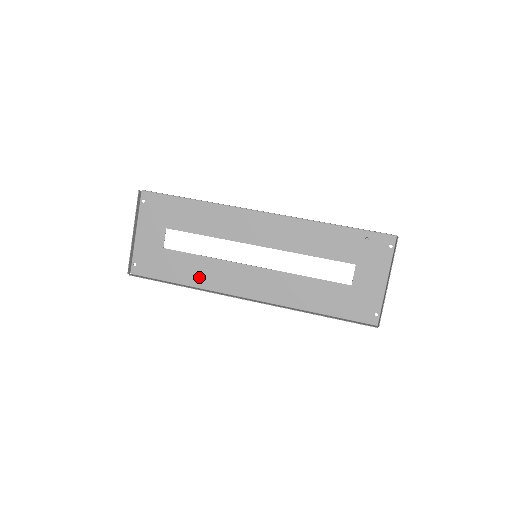
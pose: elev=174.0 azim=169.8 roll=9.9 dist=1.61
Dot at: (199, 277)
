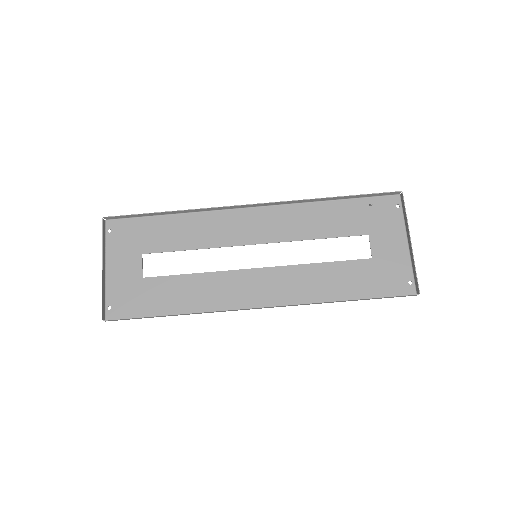
Dot at: (194, 300)
